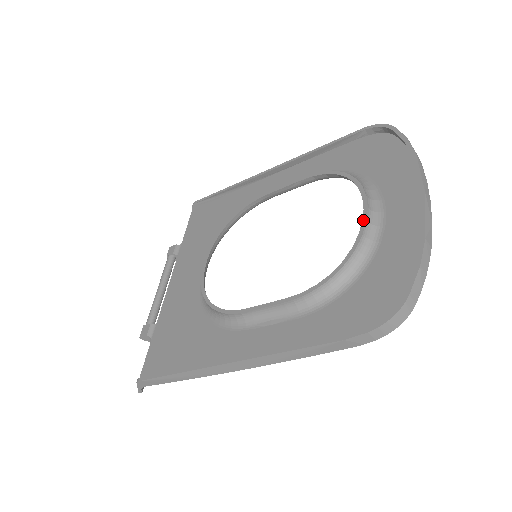
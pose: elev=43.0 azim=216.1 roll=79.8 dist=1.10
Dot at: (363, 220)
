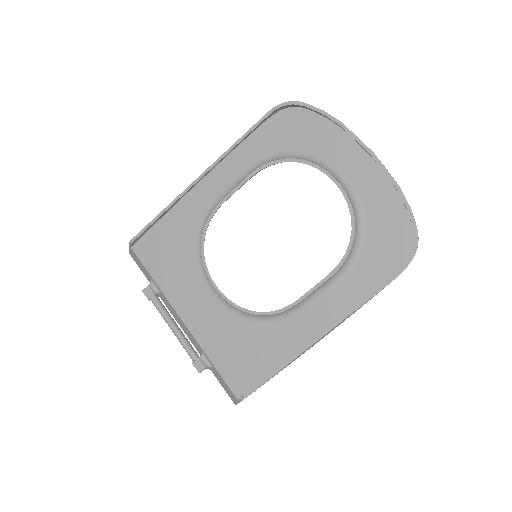
Dot at: (343, 192)
